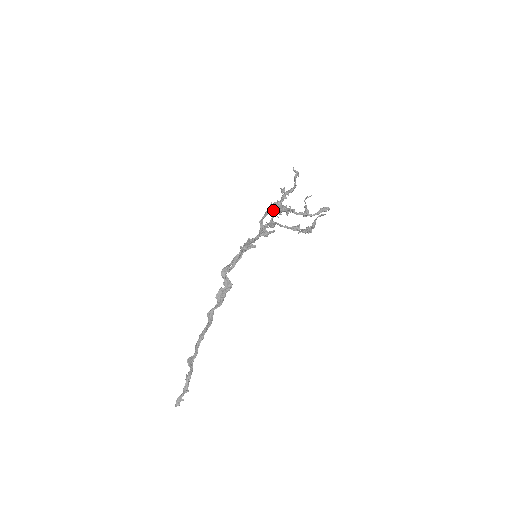
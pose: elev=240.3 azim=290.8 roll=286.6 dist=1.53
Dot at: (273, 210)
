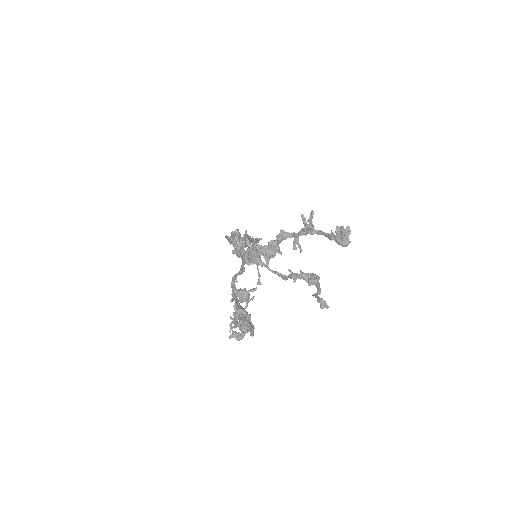
Dot at: (240, 298)
